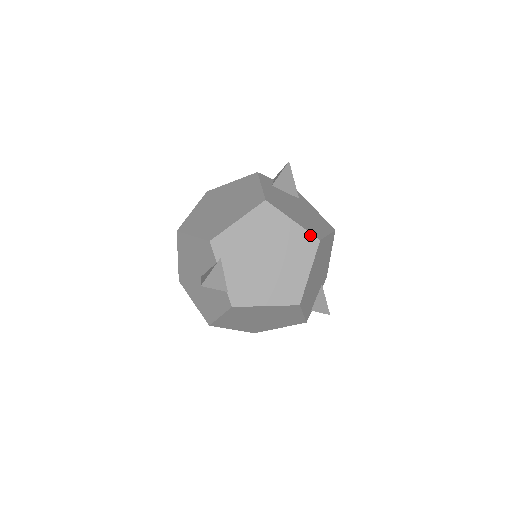
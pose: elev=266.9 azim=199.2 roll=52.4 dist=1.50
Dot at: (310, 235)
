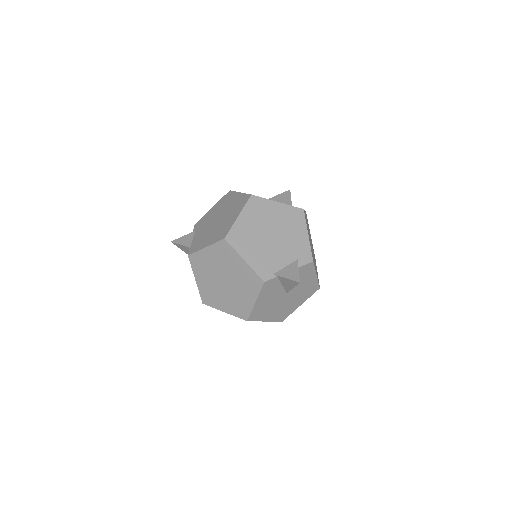
Dot at: (247, 195)
